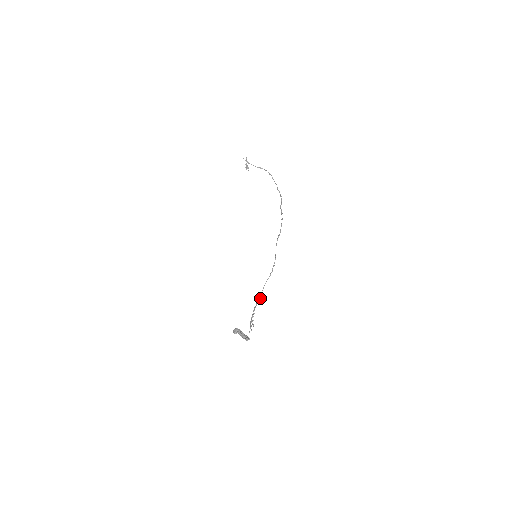
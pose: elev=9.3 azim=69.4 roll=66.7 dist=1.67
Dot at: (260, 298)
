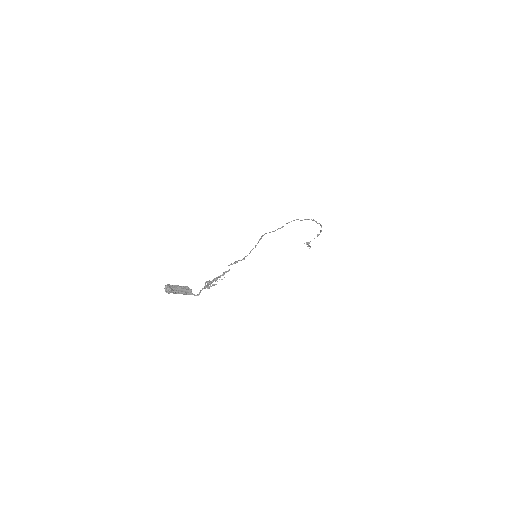
Dot at: (230, 264)
